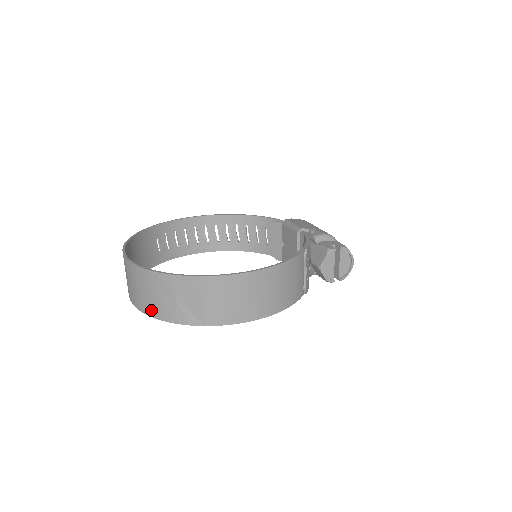
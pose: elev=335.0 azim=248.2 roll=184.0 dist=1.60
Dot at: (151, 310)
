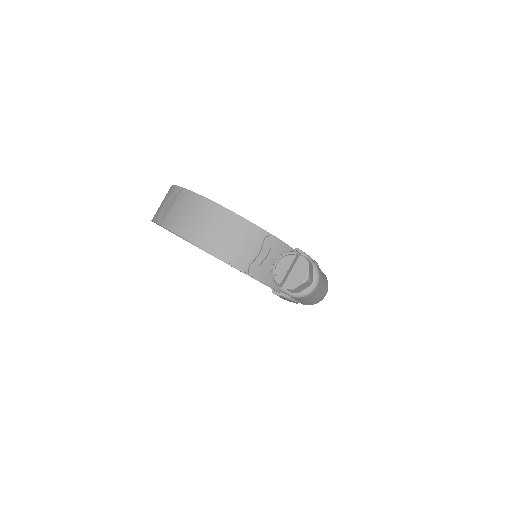
Dot at: occluded
